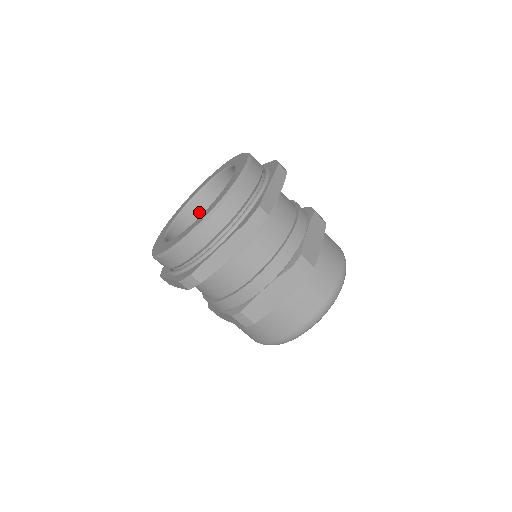
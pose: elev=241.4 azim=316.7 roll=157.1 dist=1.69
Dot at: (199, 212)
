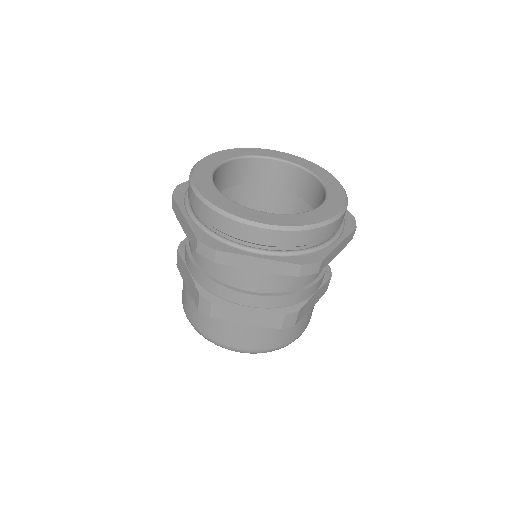
Dot at: (251, 171)
